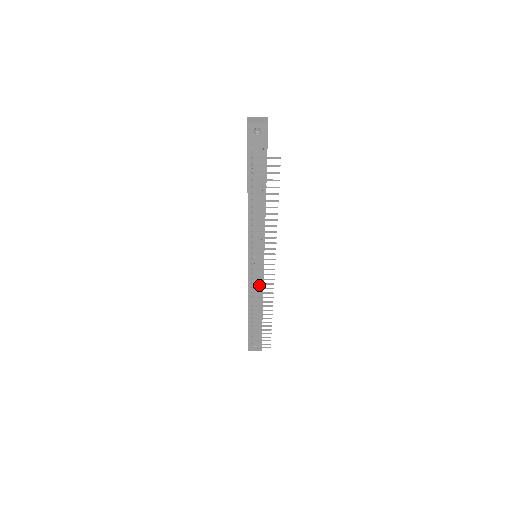
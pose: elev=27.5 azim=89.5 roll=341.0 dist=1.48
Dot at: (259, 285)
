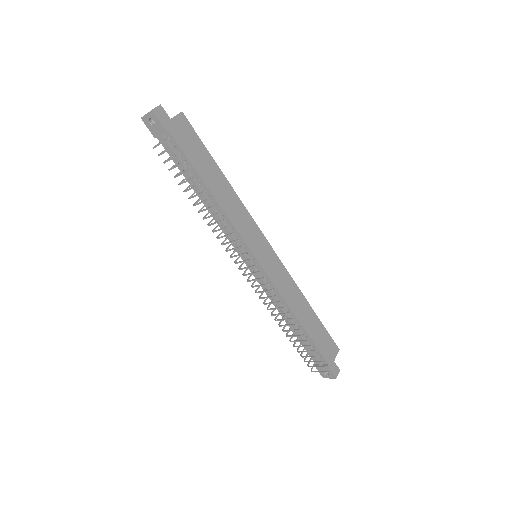
Dot at: (274, 290)
